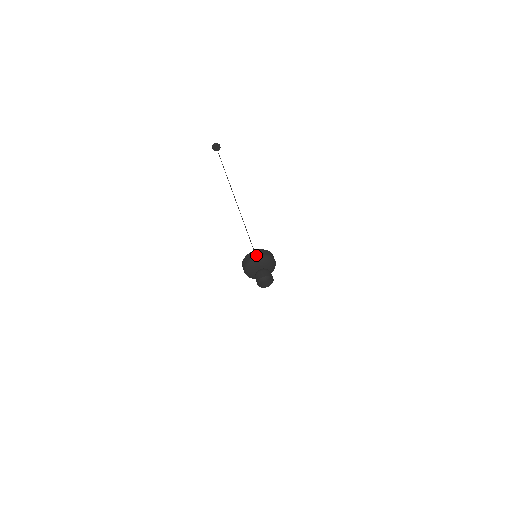
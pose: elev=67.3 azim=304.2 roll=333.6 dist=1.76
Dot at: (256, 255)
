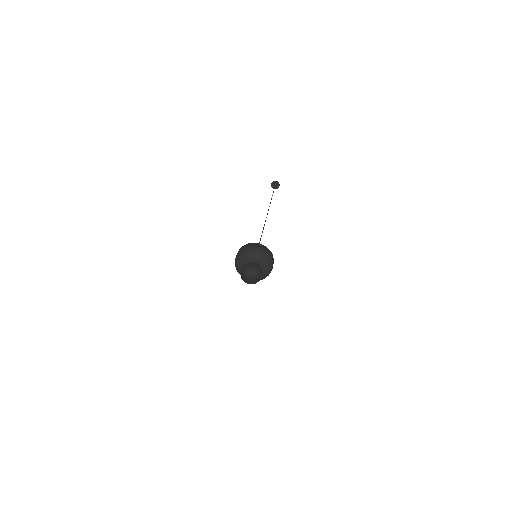
Dot at: (238, 253)
